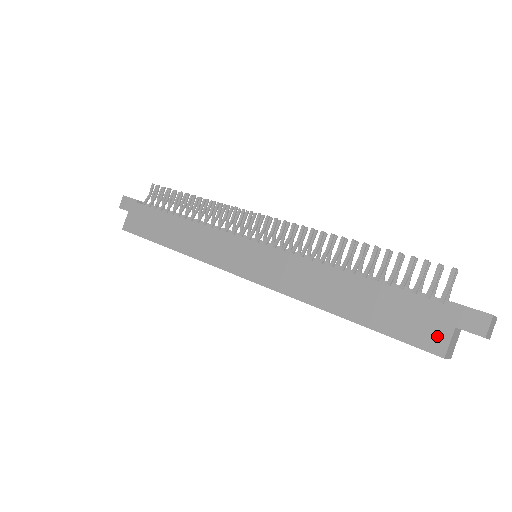
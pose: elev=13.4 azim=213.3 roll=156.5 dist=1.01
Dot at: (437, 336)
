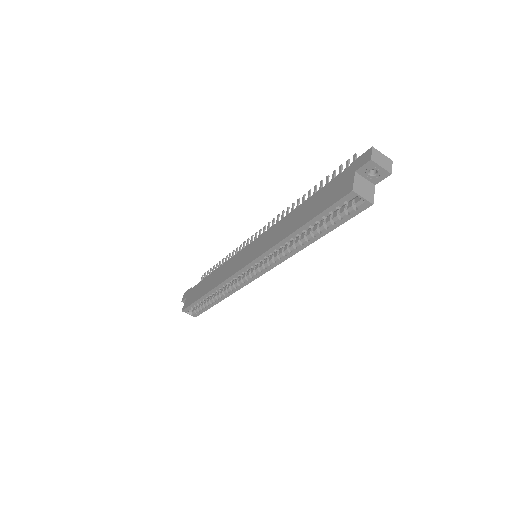
Dot at: (347, 185)
